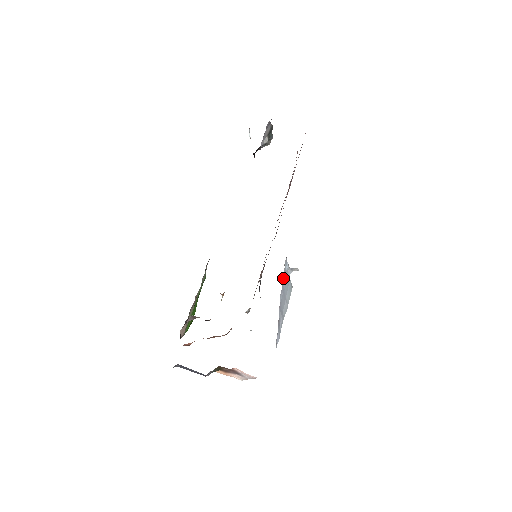
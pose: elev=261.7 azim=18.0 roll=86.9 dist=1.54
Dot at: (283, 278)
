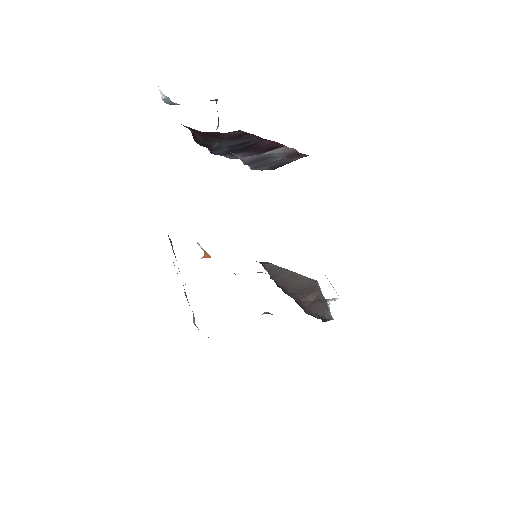
Dot at: occluded
